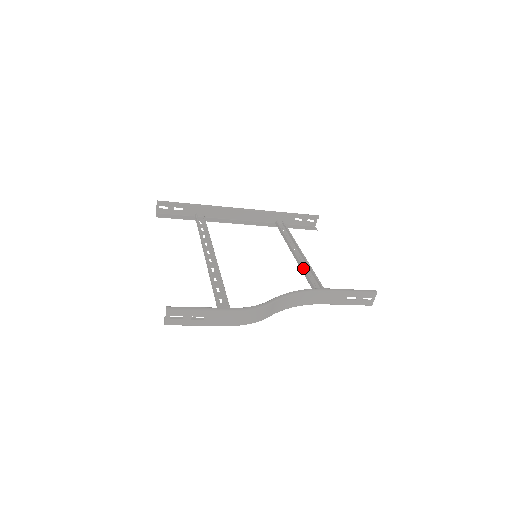
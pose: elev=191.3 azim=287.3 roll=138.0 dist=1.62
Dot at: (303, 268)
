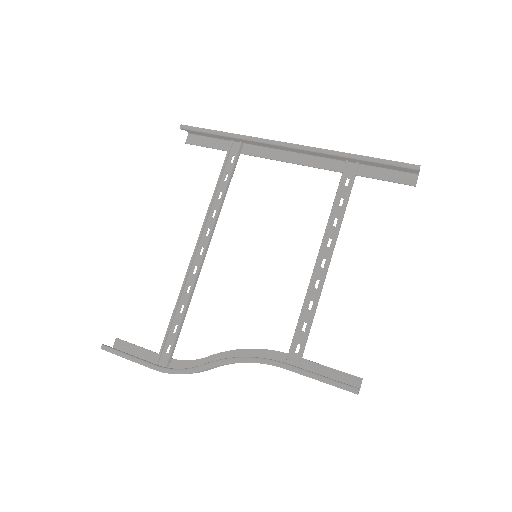
Dot at: occluded
